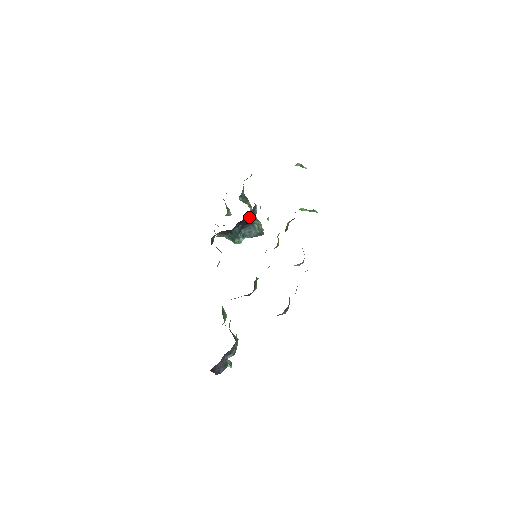
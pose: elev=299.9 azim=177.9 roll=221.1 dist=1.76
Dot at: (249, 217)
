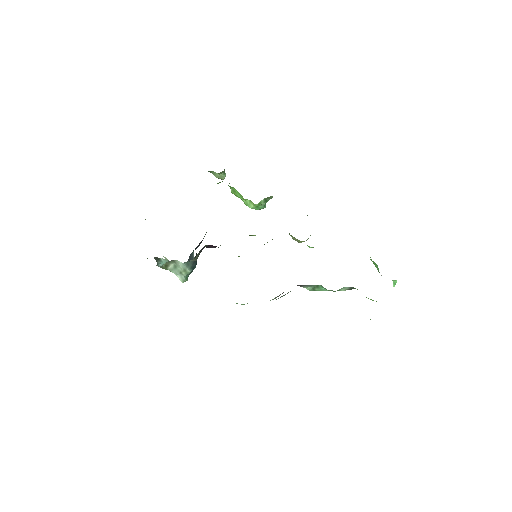
Dot at: occluded
